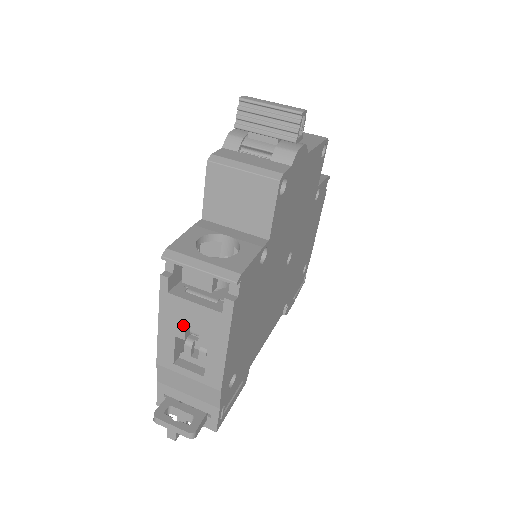
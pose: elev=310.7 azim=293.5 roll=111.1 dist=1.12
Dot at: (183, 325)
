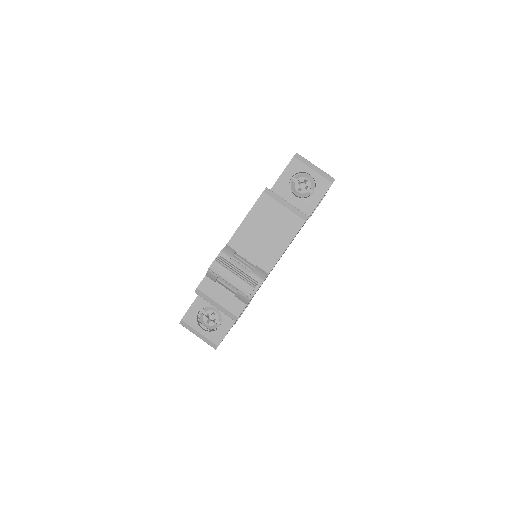
Dot at: occluded
